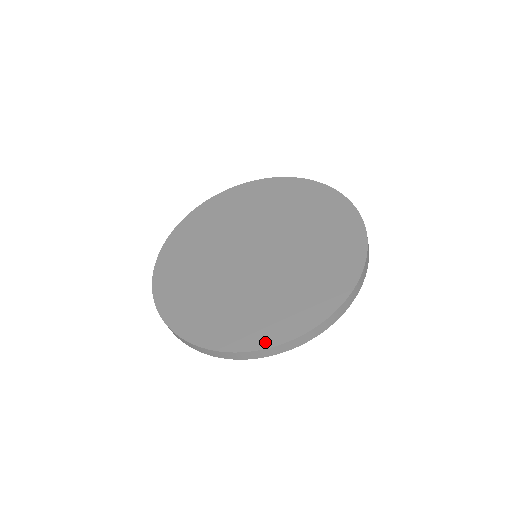
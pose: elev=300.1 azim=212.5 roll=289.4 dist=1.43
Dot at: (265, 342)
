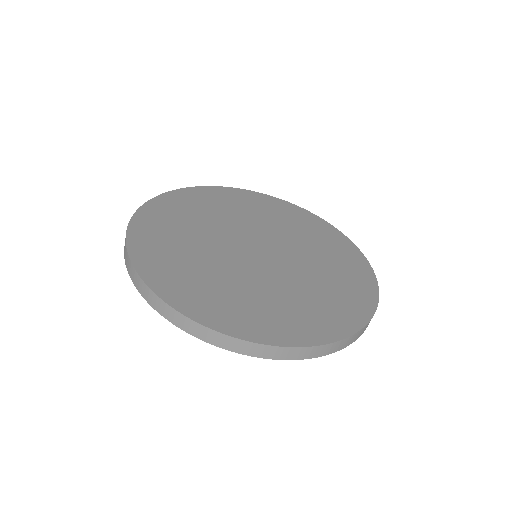
Dot at: (334, 334)
